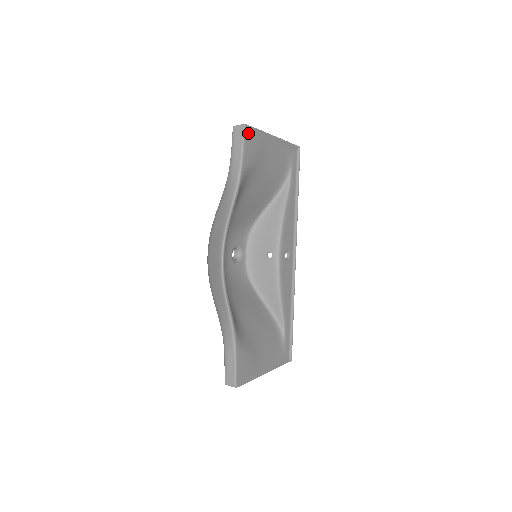
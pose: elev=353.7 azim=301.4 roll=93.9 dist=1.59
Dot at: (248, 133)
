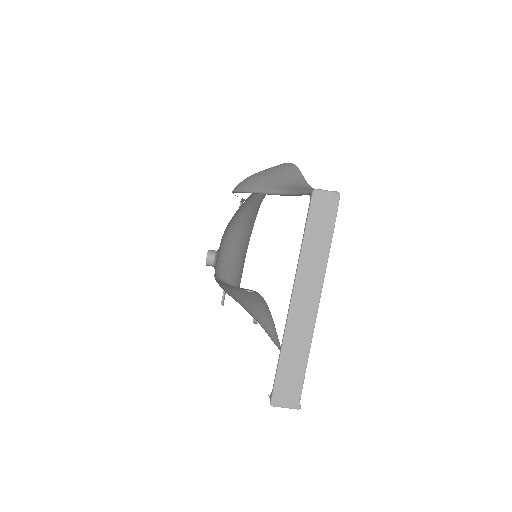
Dot at: occluded
